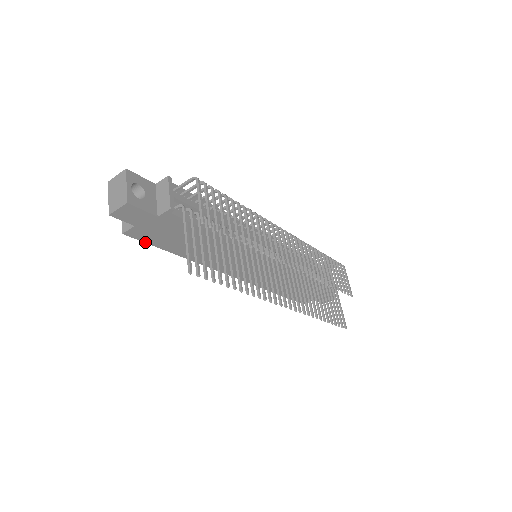
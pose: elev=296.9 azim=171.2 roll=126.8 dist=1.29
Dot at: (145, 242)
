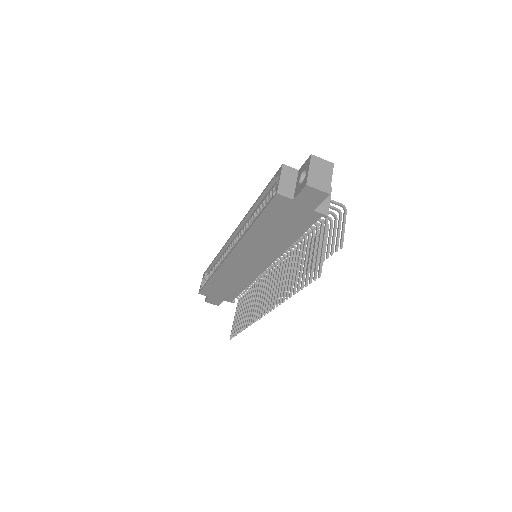
Dot at: (267, 206)
